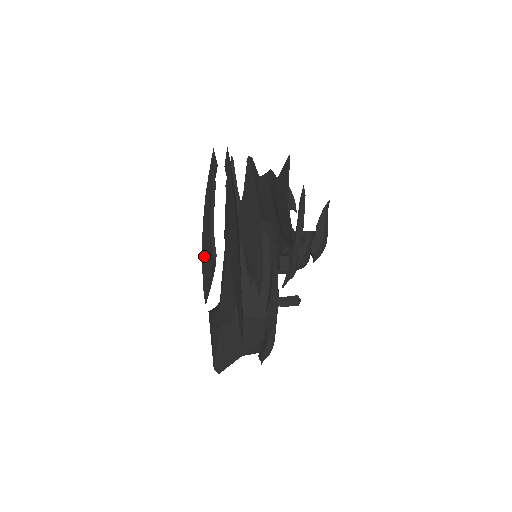
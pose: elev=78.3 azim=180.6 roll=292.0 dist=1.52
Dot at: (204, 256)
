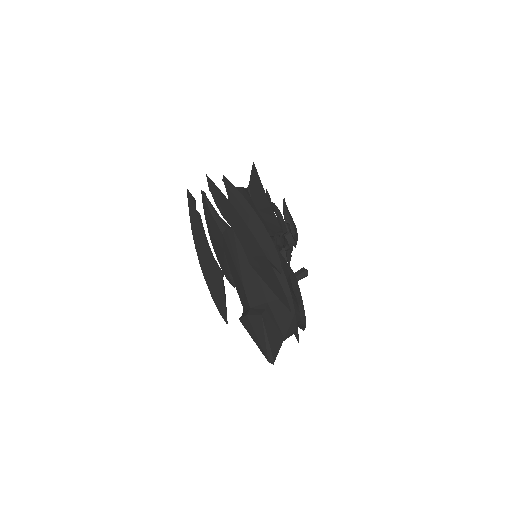
Dot at: (210, 283)
